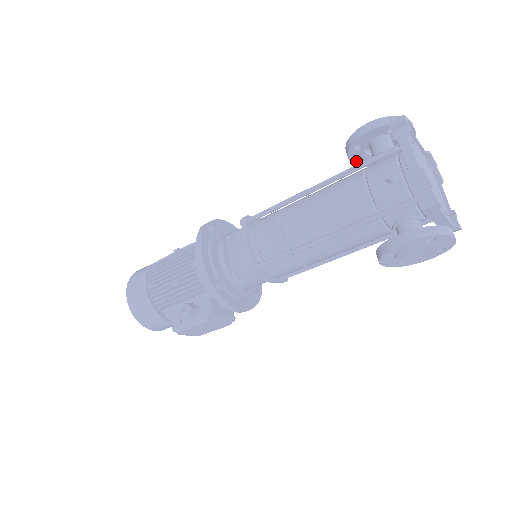
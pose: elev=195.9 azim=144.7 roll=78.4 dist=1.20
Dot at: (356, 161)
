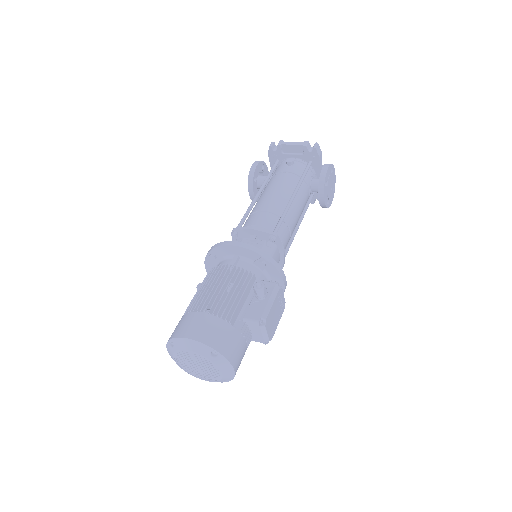
Dot at: (255, 195)
